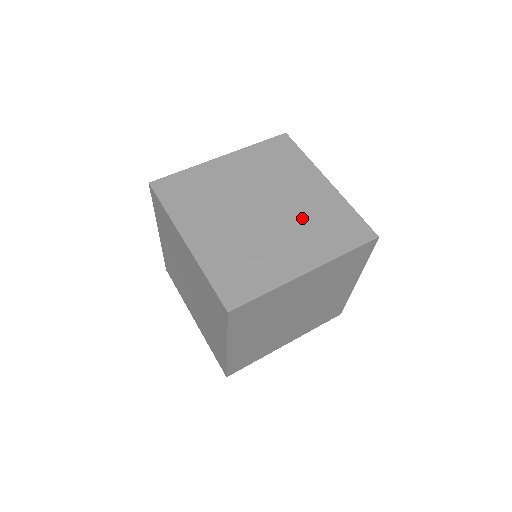
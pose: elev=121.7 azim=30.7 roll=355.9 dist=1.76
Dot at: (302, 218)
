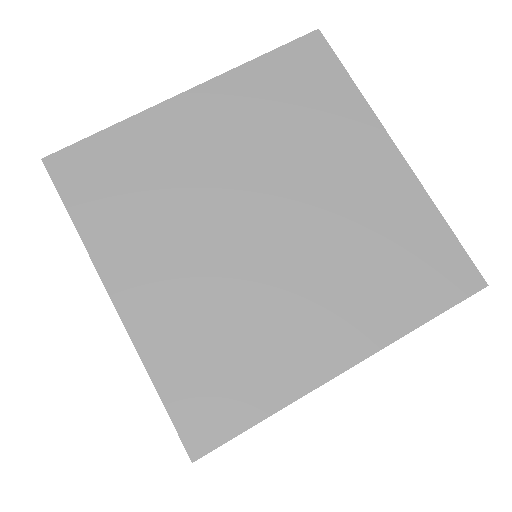
Dot at: (342, 242)
